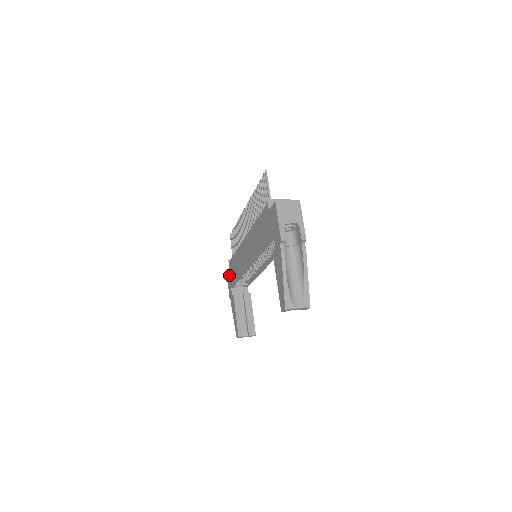
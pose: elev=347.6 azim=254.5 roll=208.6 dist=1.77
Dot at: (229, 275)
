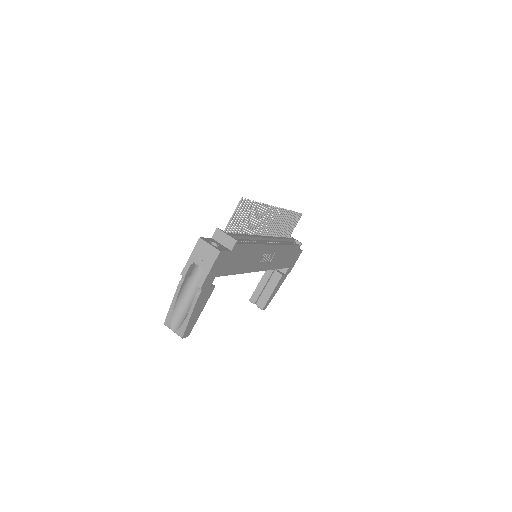
Dot at: occluded
